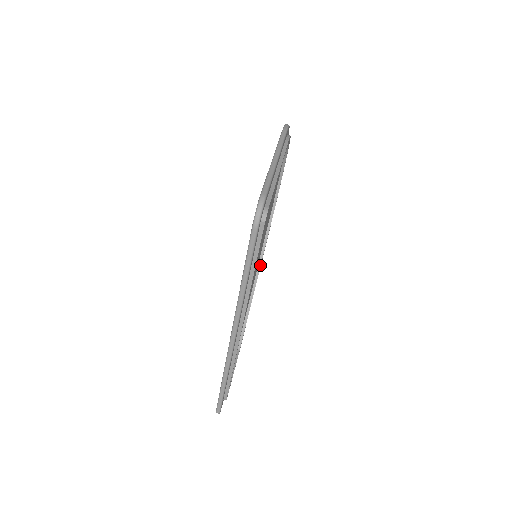
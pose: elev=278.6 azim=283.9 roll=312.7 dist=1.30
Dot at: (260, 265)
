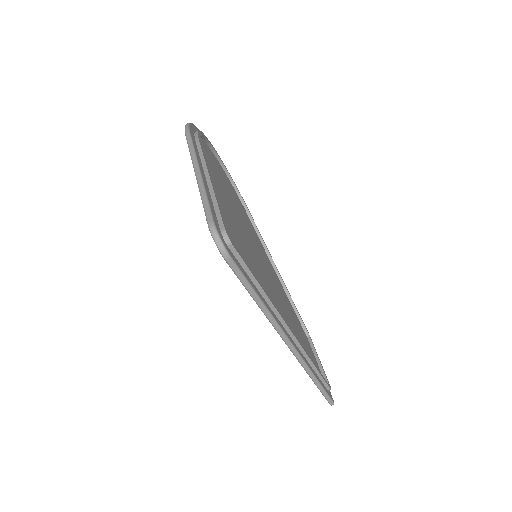
Dot at: (268, 252)
